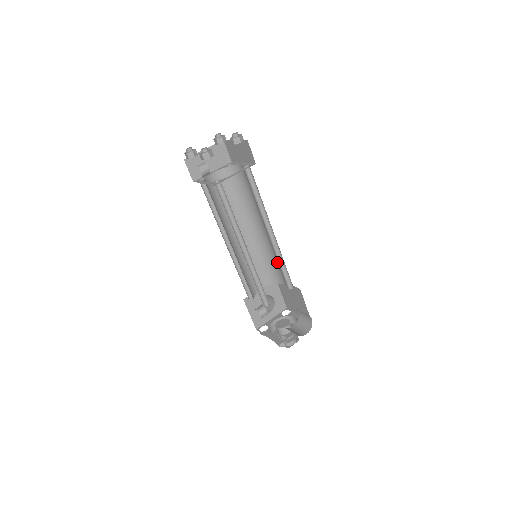
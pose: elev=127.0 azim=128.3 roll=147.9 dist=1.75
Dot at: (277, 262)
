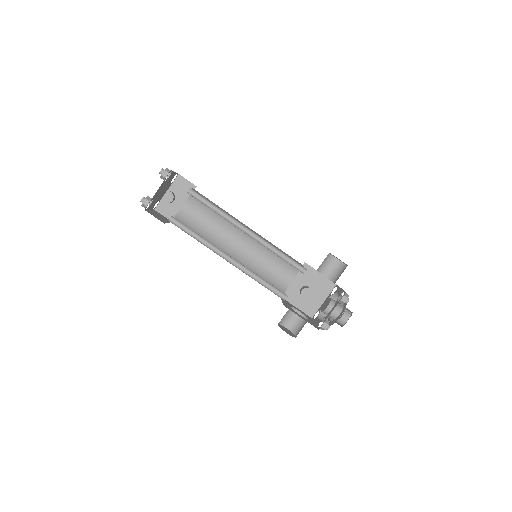
Dot at: (271, 262)
